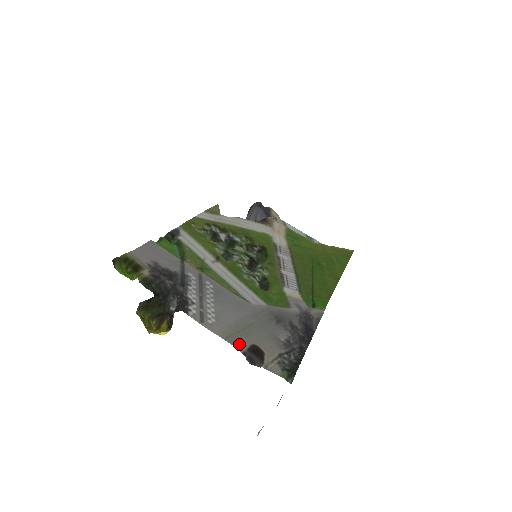
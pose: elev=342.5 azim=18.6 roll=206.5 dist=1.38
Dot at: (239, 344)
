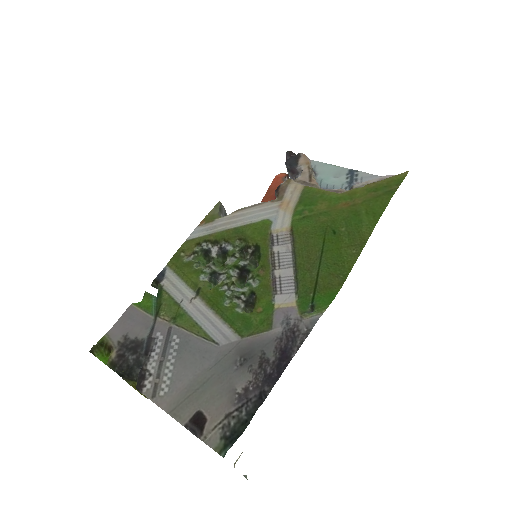
Dot at: (183, 415)
